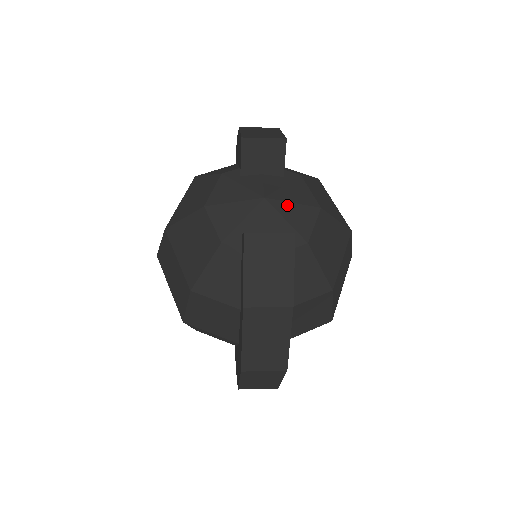
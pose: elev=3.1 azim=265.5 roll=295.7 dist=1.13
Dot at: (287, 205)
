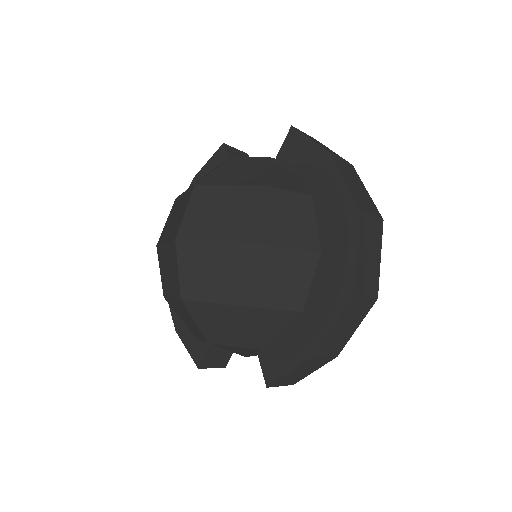
Dot at: occluded
